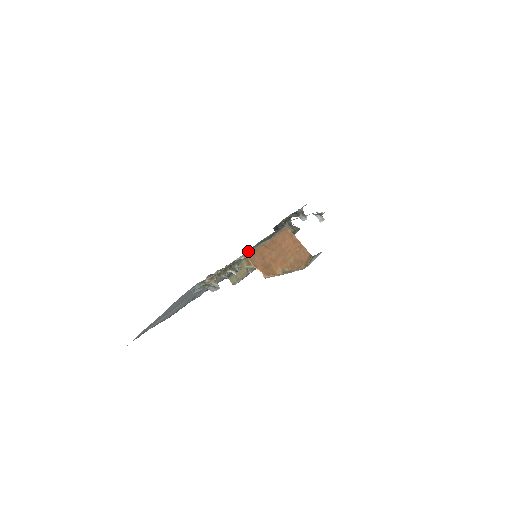
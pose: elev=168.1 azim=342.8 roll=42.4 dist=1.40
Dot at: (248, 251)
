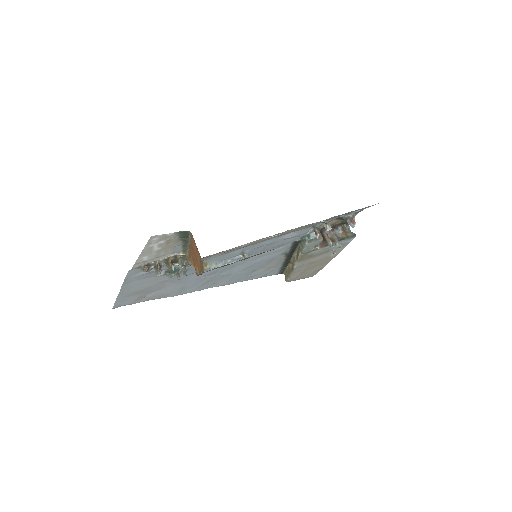
Dot at: (185, 249)
